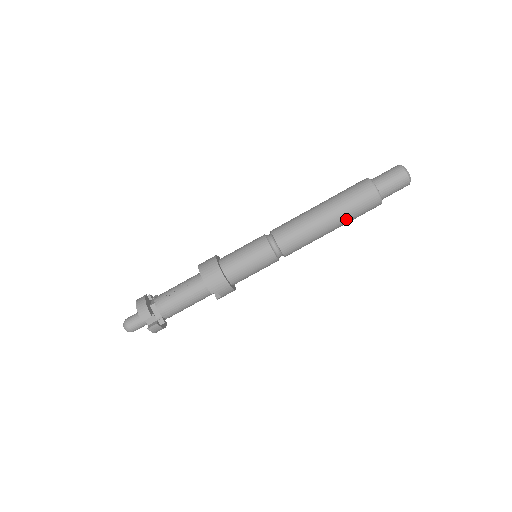
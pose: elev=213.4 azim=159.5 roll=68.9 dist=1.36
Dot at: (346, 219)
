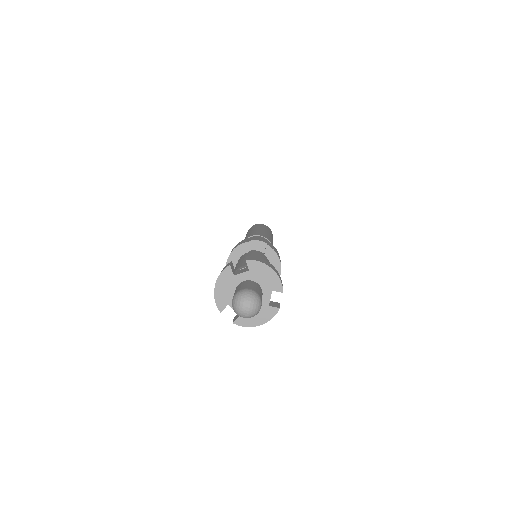
Dot at: occluded
